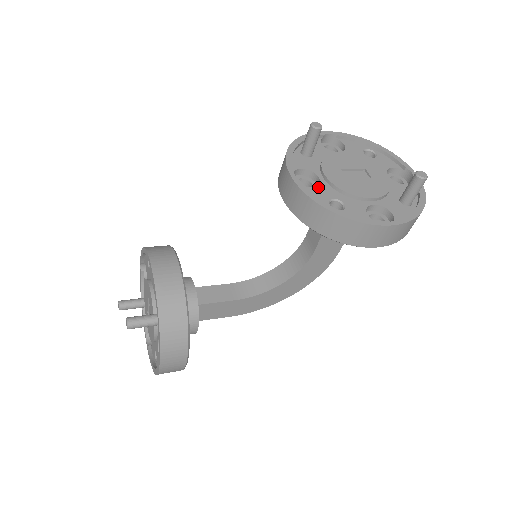
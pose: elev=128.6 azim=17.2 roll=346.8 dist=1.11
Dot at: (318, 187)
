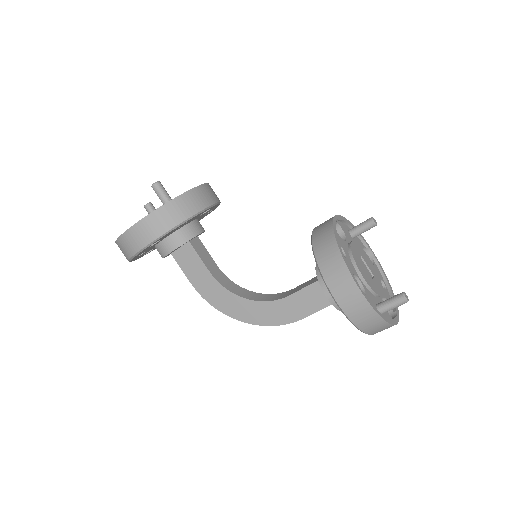
Dot at: (341, 239)
